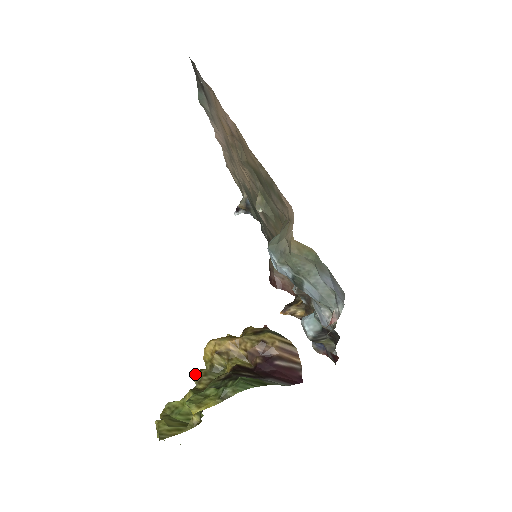
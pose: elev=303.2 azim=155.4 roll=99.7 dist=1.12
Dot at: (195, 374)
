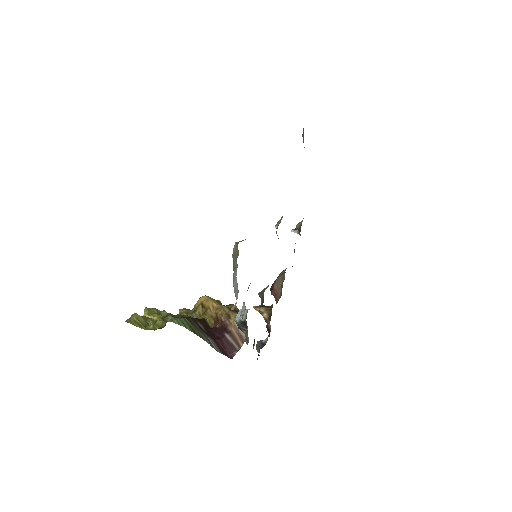
Dot at: (183, 309)
